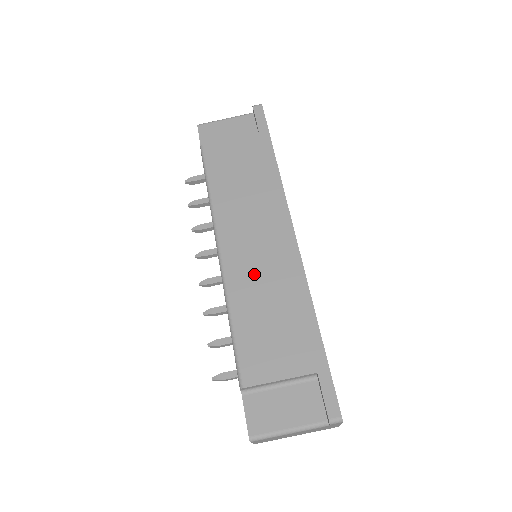
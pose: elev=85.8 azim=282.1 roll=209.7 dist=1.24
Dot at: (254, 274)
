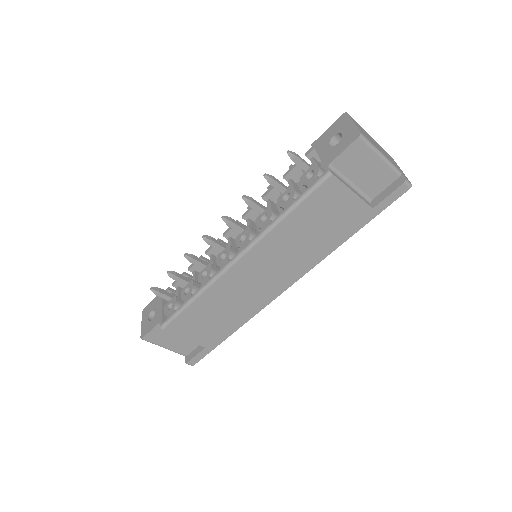
Dot at: (237, 290)
